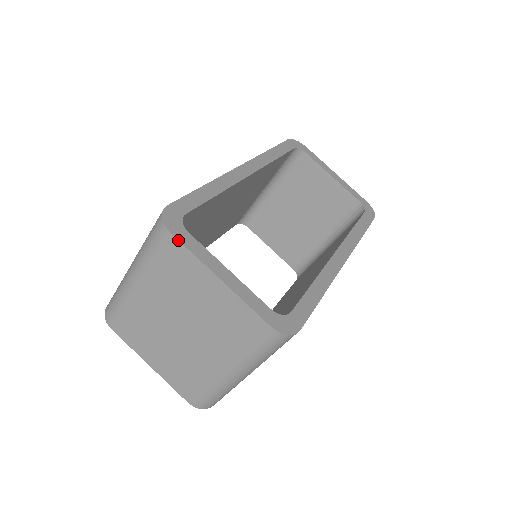
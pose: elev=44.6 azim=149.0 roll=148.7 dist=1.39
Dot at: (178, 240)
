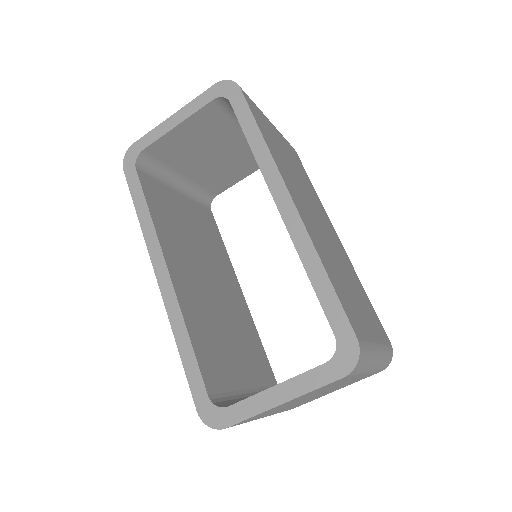
Dot at: occluded
